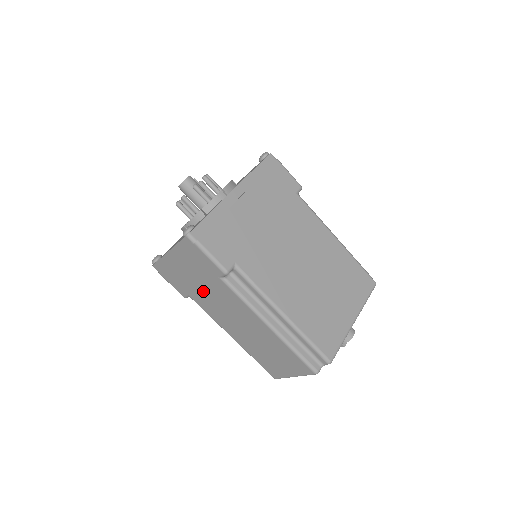
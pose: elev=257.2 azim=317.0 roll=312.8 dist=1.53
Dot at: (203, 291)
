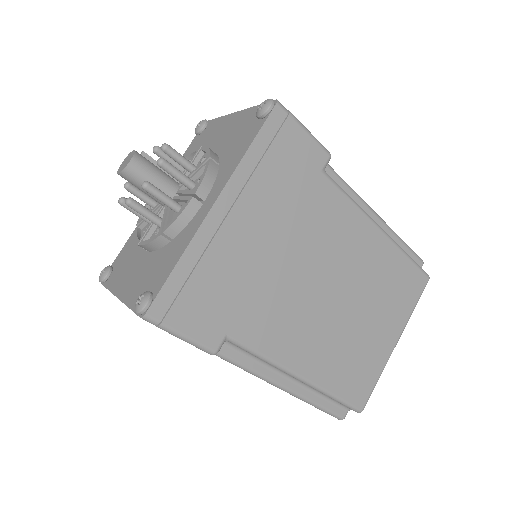
Dot at: occluded
